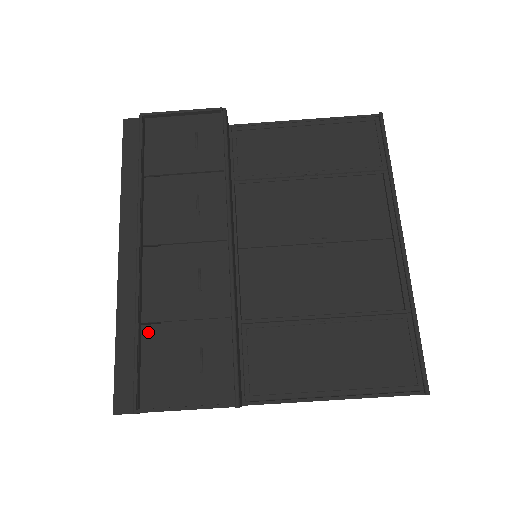
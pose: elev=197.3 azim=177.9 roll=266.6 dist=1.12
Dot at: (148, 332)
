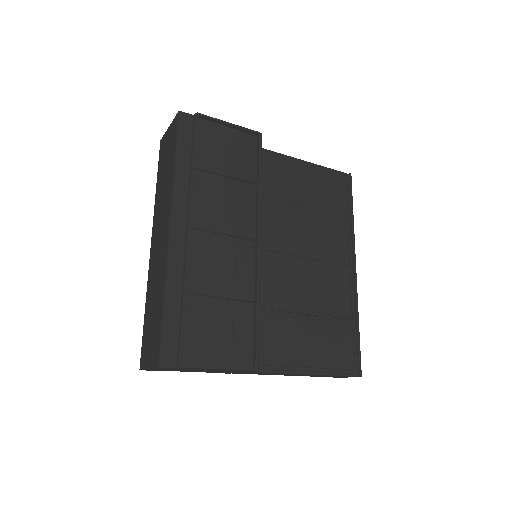
Dot at: (192, 302)
